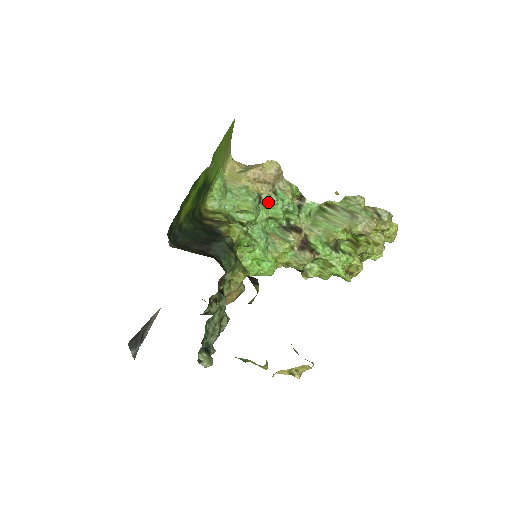
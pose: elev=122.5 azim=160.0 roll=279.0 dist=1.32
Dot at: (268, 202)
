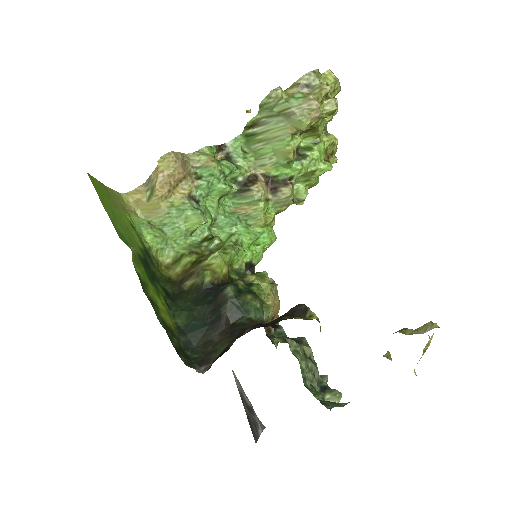
Dot at: (203, 192)
